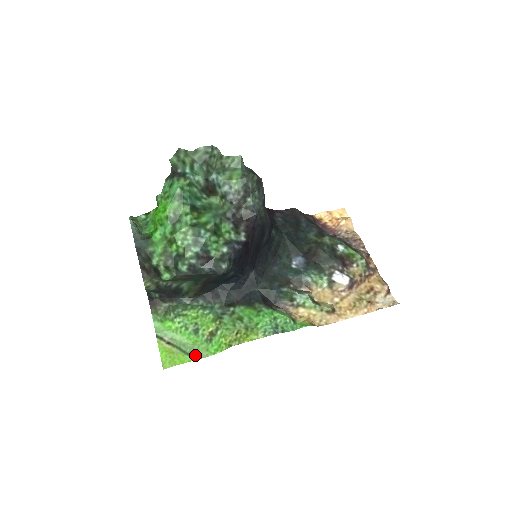
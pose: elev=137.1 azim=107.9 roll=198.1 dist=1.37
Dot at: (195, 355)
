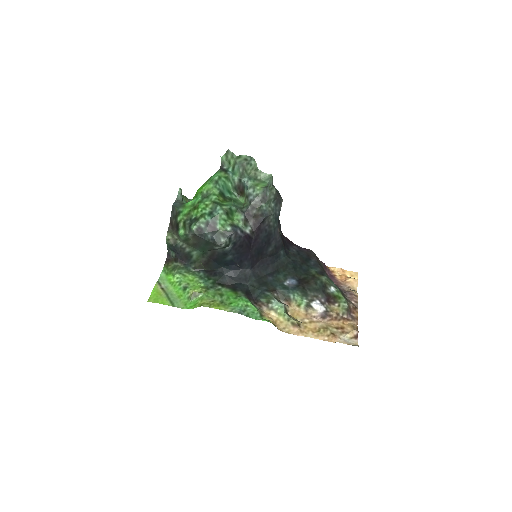
Dot at: (175, 304)
